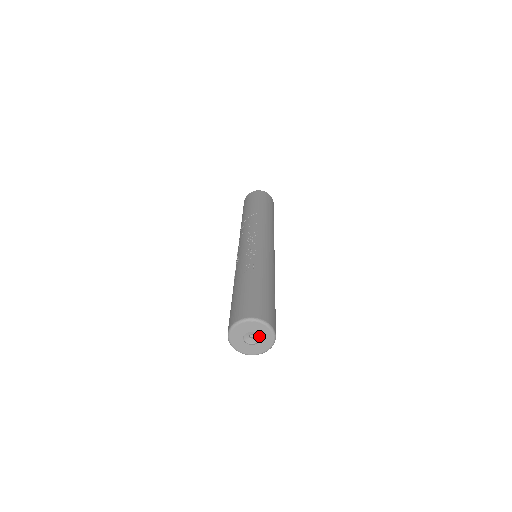
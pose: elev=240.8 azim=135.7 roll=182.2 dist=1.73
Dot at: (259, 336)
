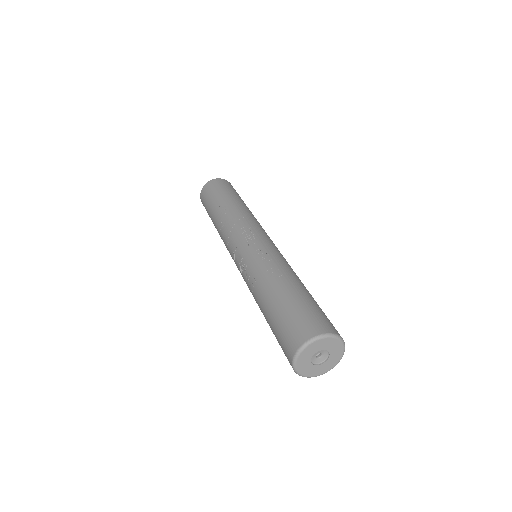
Dot at: (328, 353)
